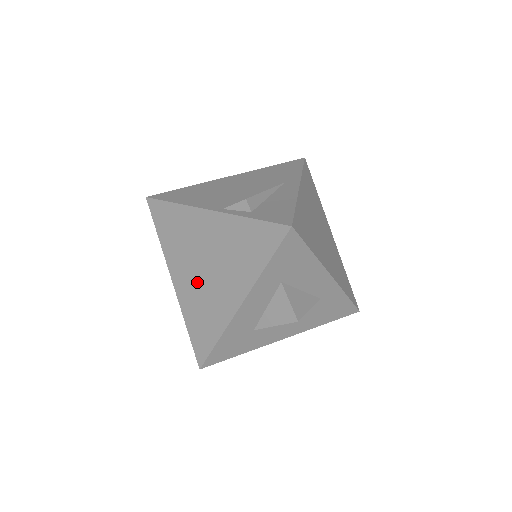
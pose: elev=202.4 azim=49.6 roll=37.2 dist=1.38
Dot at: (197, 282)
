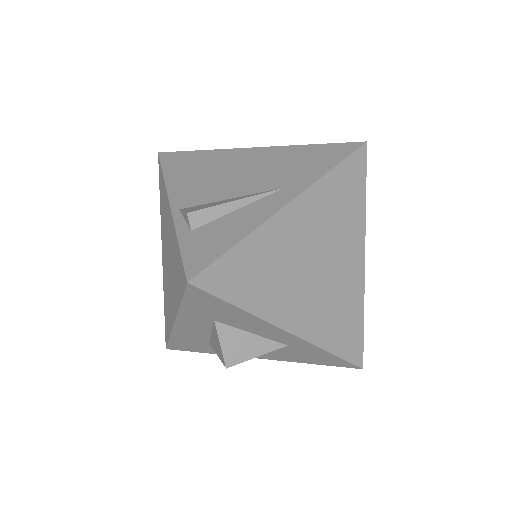
Dot at: (166, 270)
